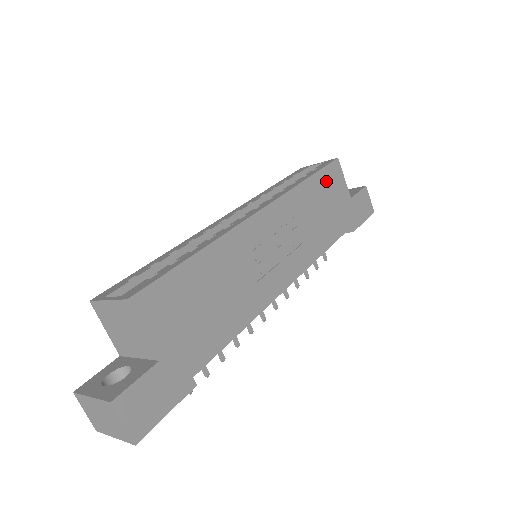
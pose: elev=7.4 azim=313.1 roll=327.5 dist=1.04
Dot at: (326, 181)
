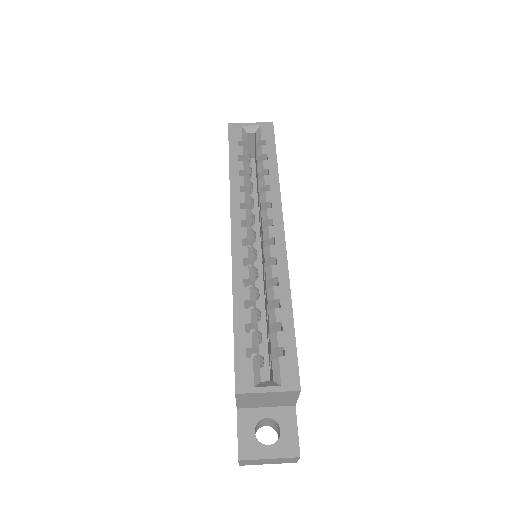
Dot at: occluded
